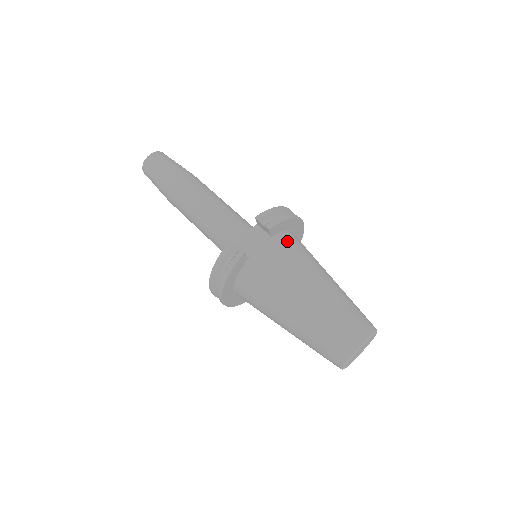
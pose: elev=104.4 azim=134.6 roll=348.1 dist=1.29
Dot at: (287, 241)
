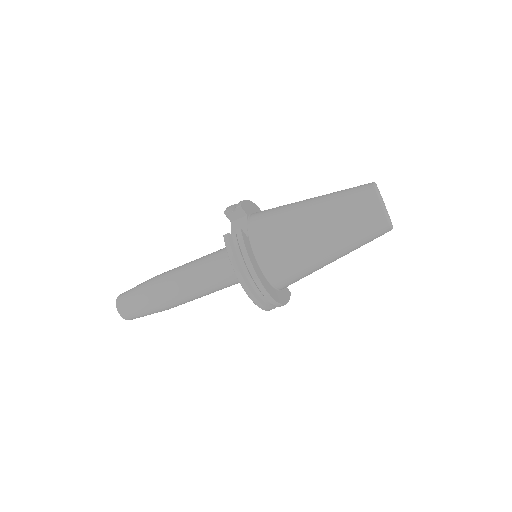
Dot at: (261, 211)
